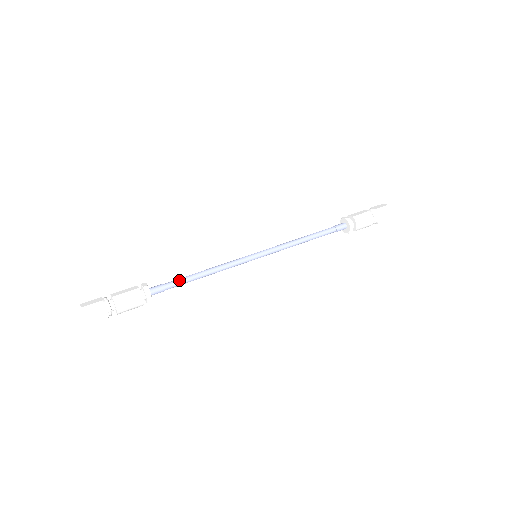
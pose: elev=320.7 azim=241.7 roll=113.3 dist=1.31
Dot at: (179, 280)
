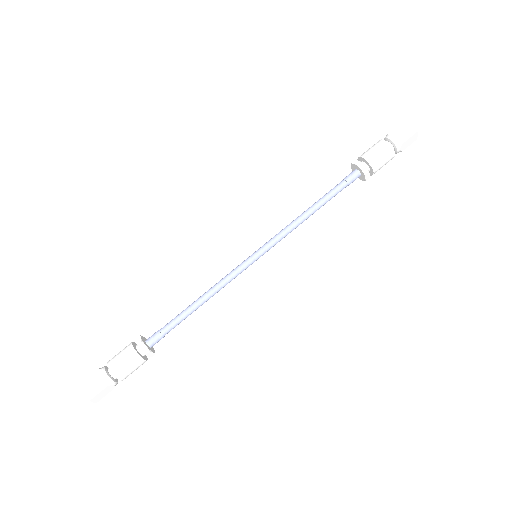
Dot at: (178, 323)
